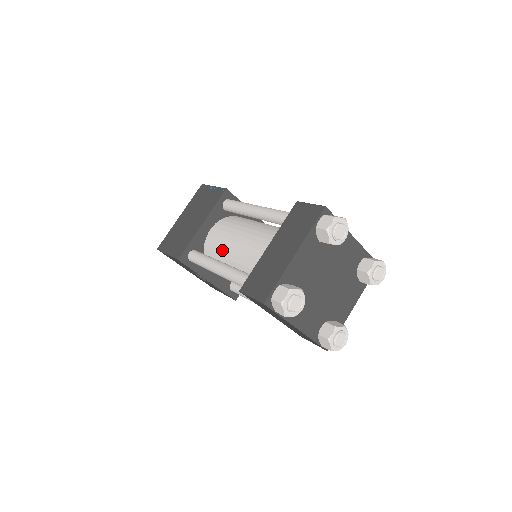
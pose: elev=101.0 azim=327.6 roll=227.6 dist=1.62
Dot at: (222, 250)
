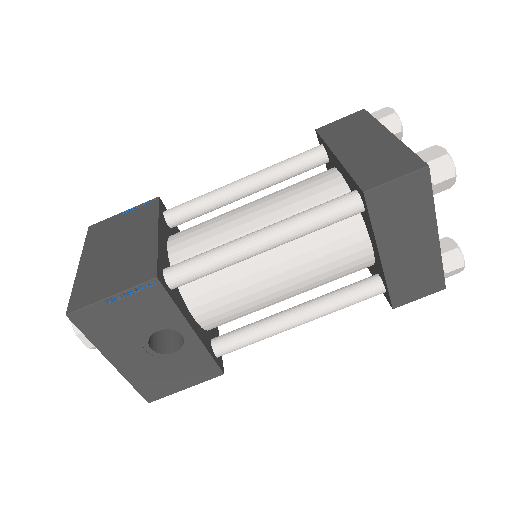
Dot at: (225, 240)
